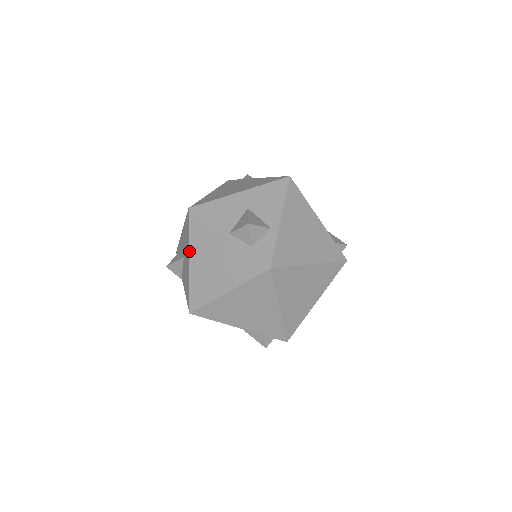
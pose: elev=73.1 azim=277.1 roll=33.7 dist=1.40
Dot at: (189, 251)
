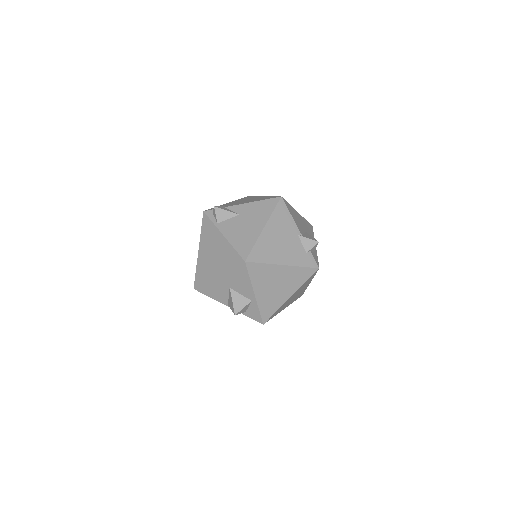
Dot at: occluded
